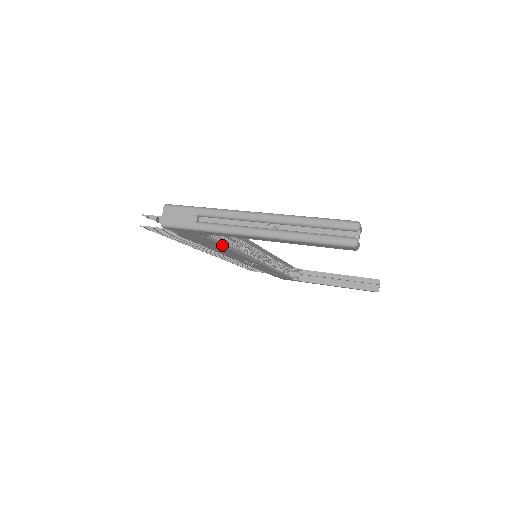
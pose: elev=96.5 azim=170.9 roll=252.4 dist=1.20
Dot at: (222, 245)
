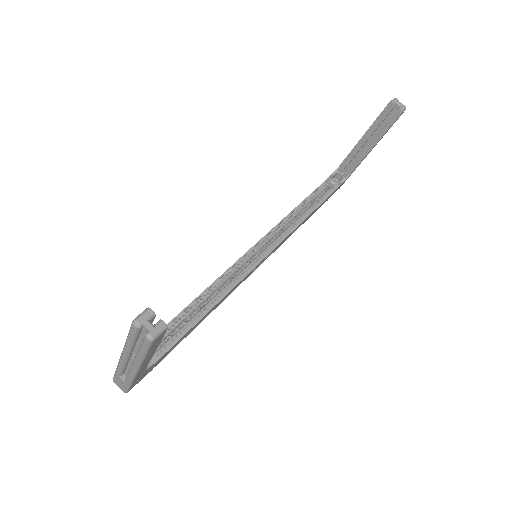
Dot at: (185, 334)
